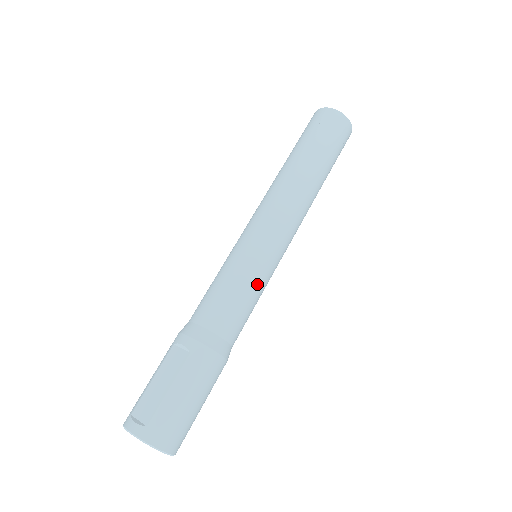
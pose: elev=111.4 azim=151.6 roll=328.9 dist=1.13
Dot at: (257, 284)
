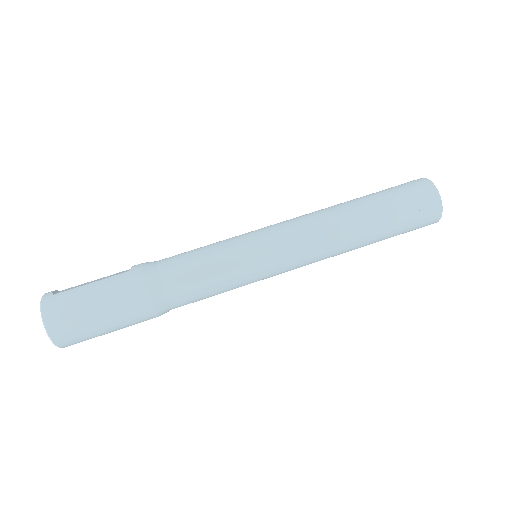
Dot at: (227, 263)
